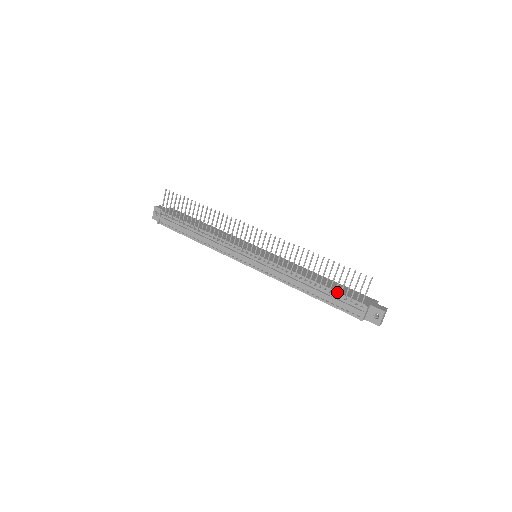
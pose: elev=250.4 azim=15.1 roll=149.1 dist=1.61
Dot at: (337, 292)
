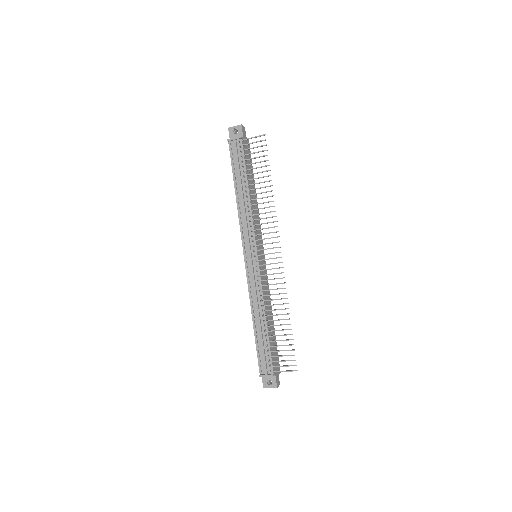
Dot at: (270, 346)
